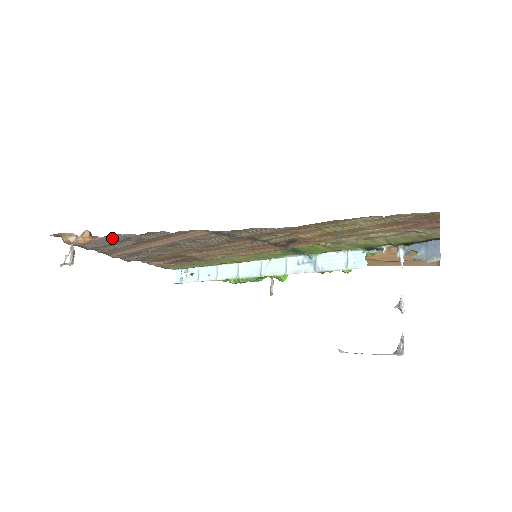
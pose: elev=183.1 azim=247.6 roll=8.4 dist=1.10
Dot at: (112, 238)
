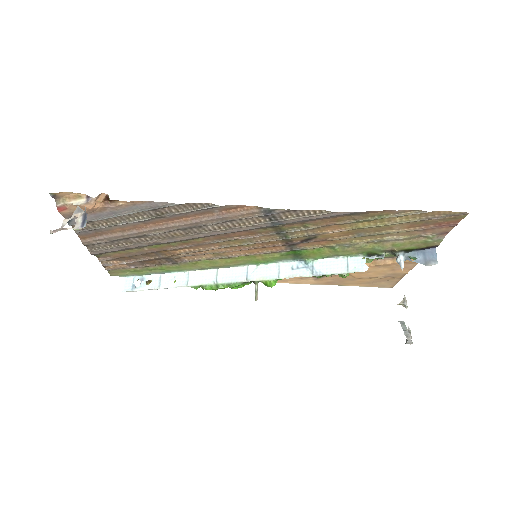
Dot at: (133, 207)
